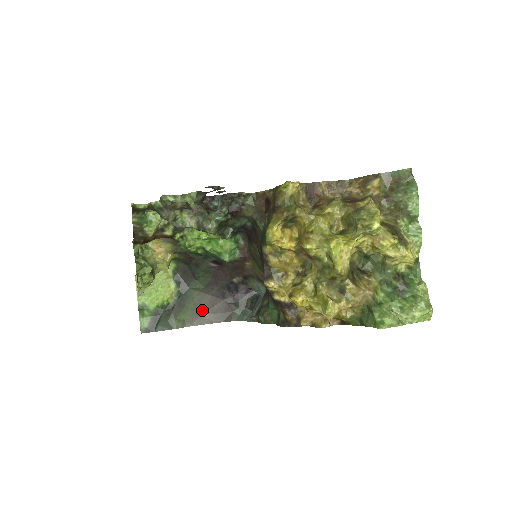
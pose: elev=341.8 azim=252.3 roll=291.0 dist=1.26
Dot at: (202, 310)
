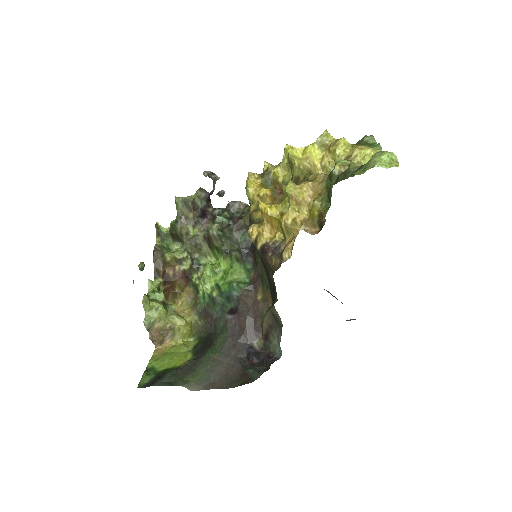
Dot at: (214, 377)
